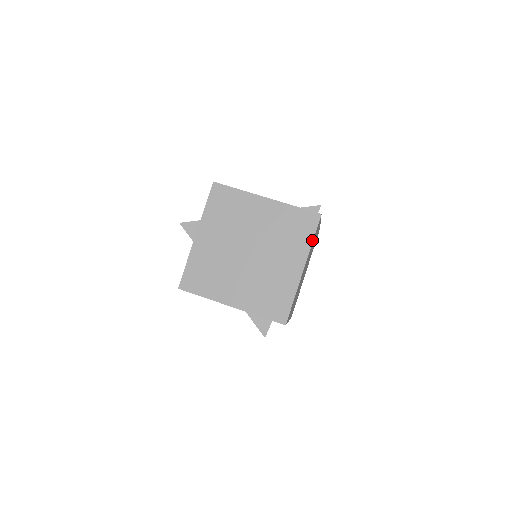
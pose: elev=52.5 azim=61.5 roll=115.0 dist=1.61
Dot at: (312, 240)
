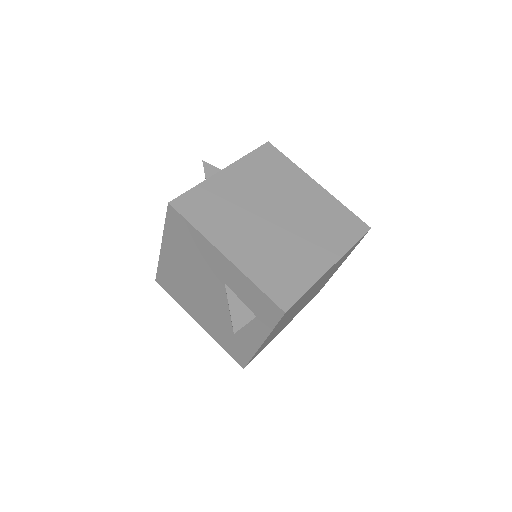
Dot at: (353, 244)
